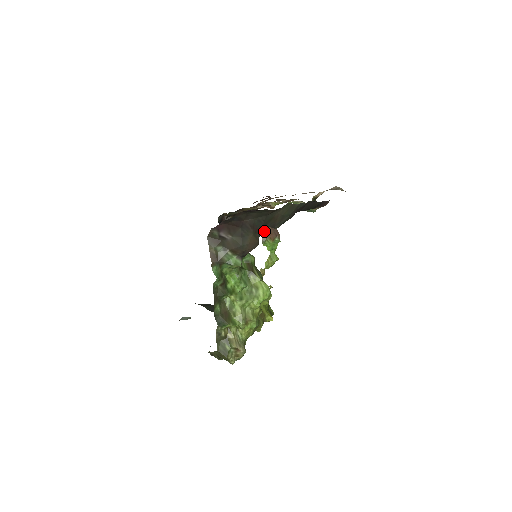
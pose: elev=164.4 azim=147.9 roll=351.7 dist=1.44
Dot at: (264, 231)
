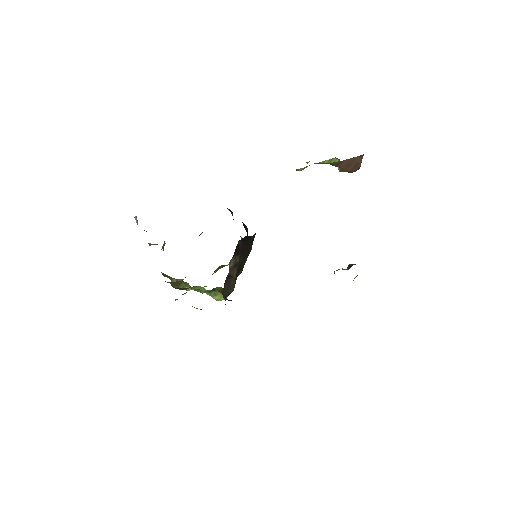
Dot at: (343, 162)
